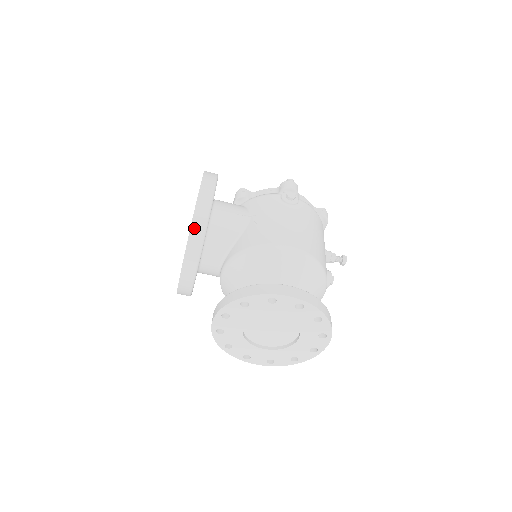
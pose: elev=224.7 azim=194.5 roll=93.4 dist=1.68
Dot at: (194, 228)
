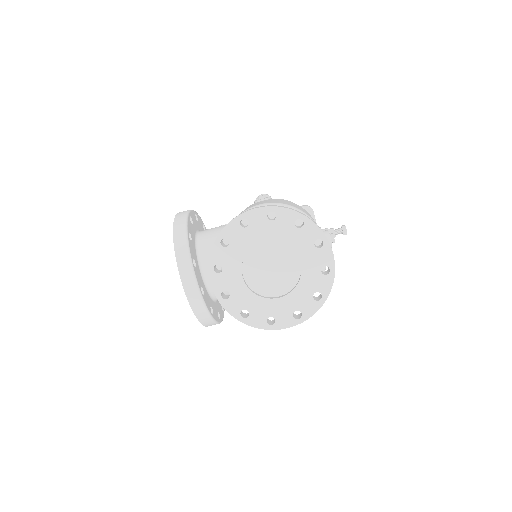
Dot at: (176, 233)
